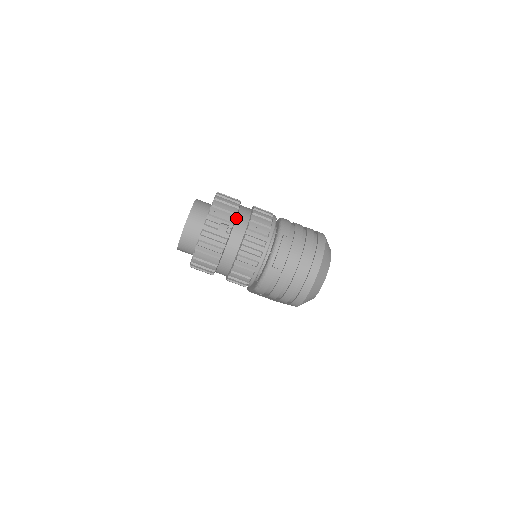
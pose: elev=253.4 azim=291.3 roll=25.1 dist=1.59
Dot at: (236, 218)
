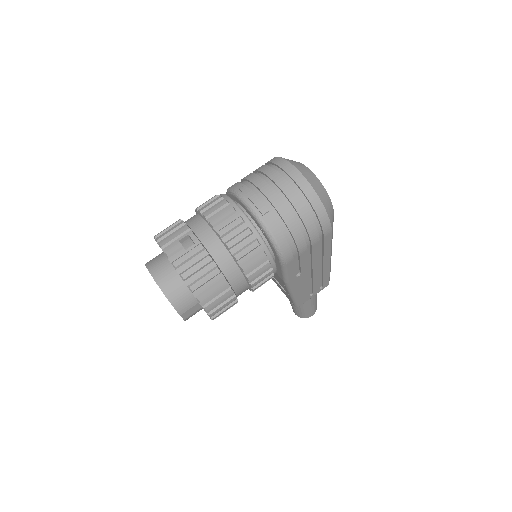
Dot at: (188, 226)
